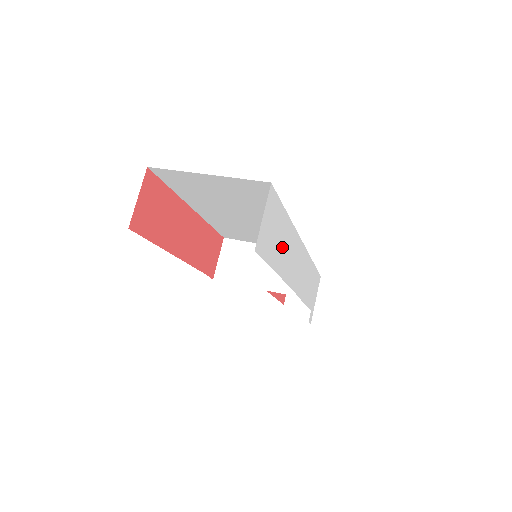
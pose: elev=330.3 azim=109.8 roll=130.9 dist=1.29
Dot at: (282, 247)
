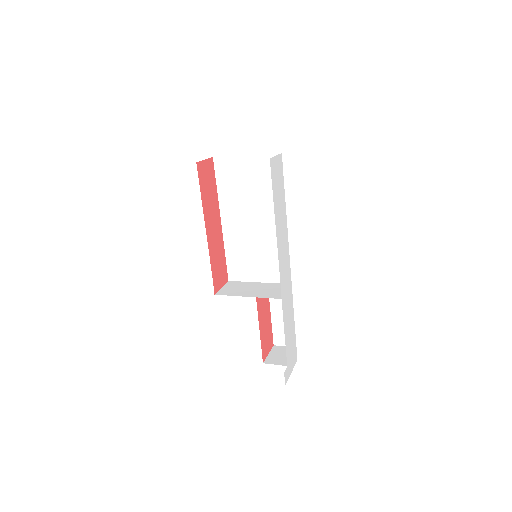
Dot at: (280, 212)
